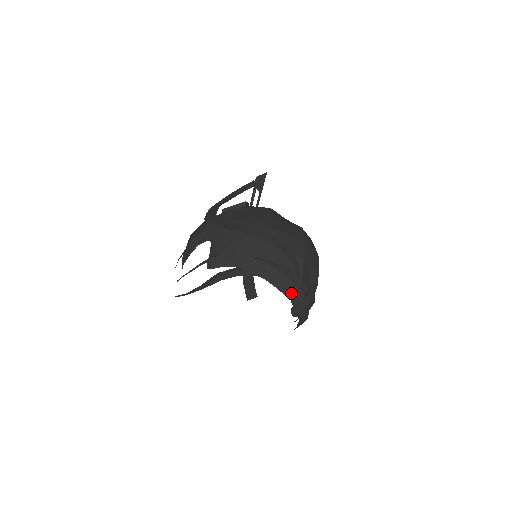
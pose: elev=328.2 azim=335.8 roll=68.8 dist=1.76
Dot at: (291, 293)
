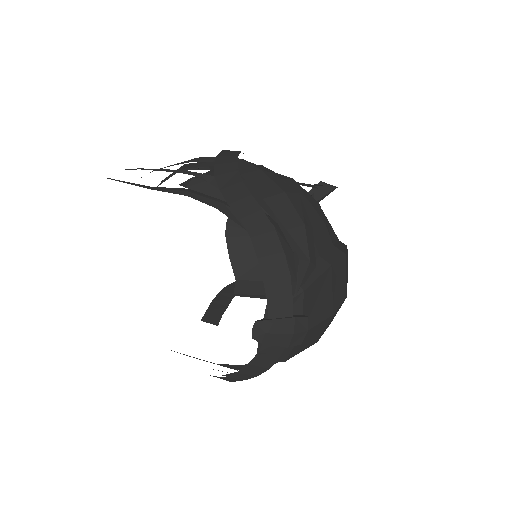
Dot at: (276, 291)
